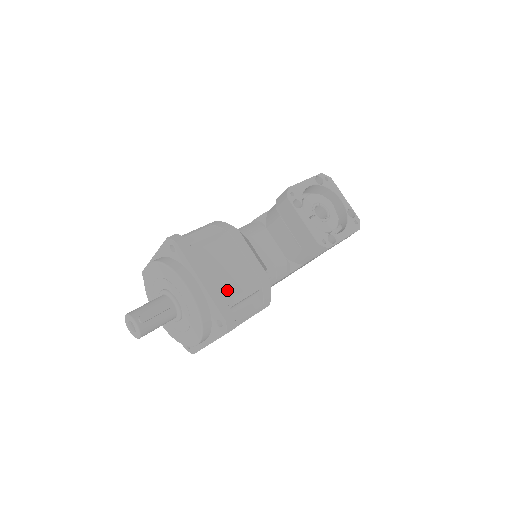
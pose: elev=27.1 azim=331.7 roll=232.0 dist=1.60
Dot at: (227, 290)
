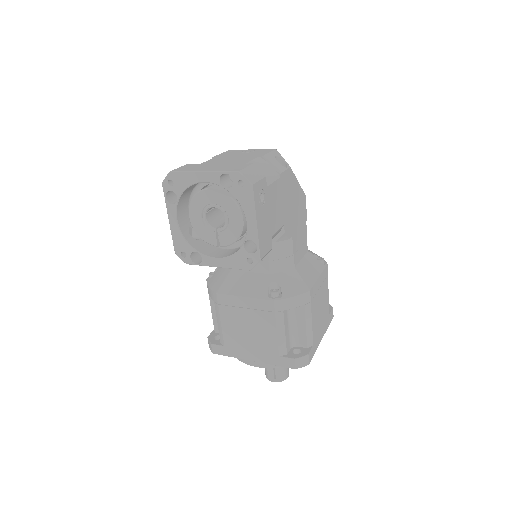
Dot at: (269, 348)
